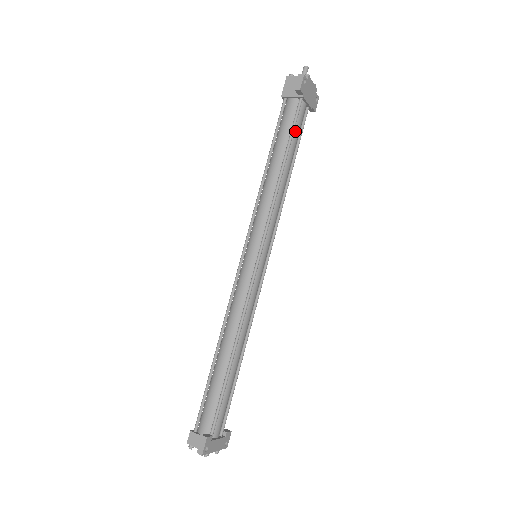
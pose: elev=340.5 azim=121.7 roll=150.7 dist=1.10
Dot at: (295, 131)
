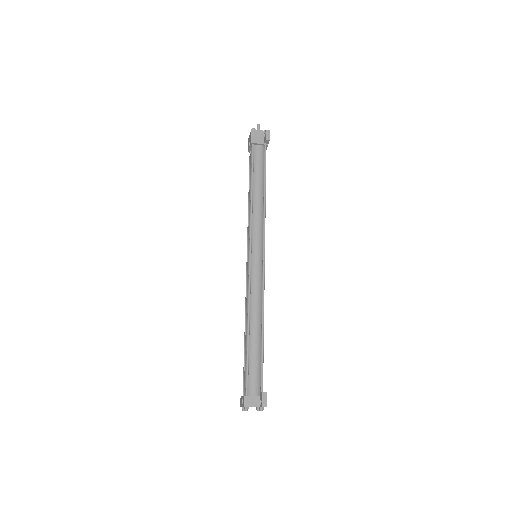
Dot at: (265, 168)
